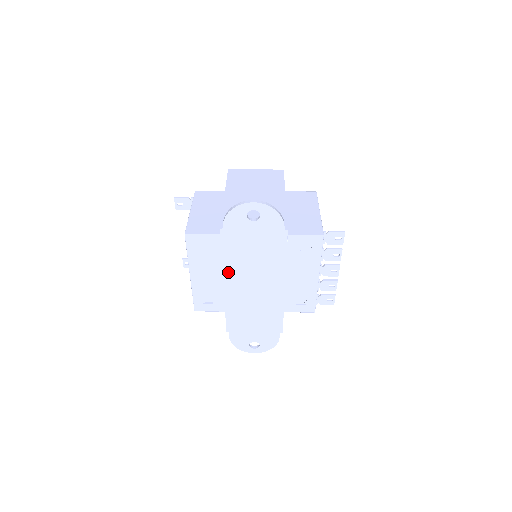
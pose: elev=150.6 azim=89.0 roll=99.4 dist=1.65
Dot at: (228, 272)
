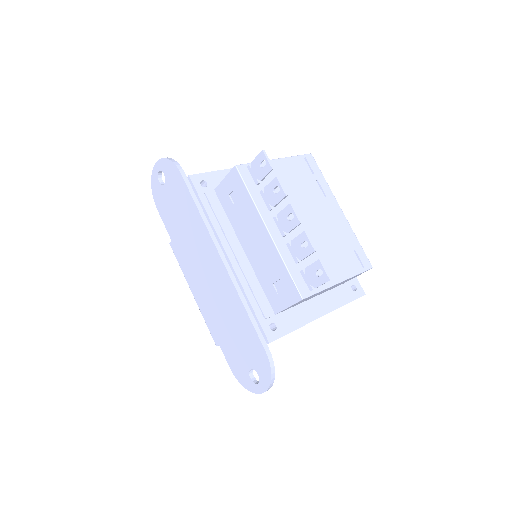
Dot at: (183, 261)
